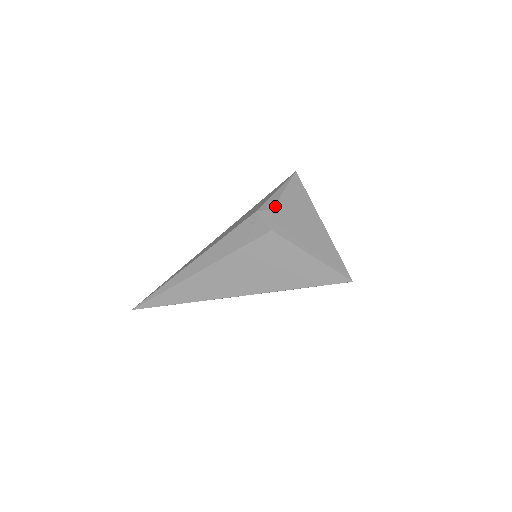
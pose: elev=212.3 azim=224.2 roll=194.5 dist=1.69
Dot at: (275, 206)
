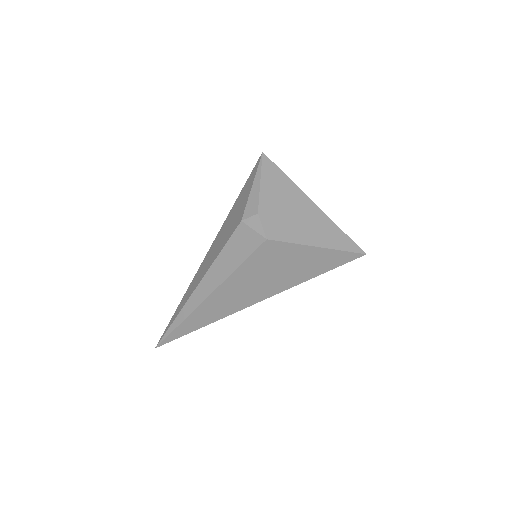
Dot at: (259, 208)
